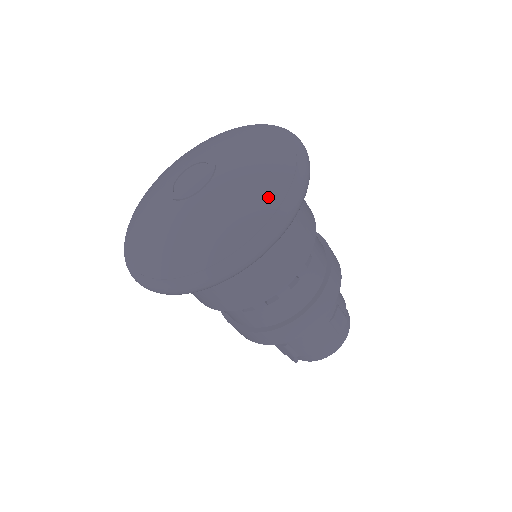
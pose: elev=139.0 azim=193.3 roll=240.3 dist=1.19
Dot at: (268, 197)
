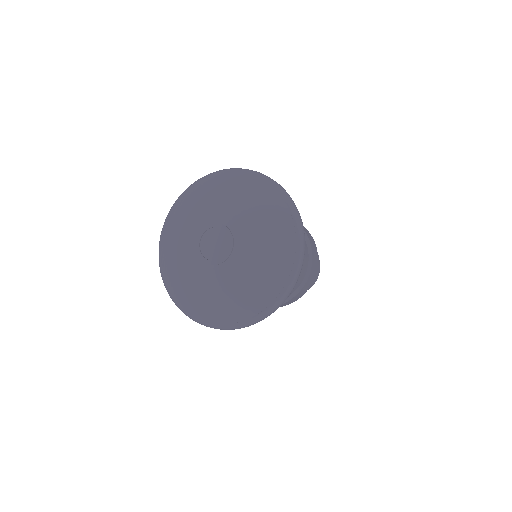
Dot at: (282, 219)
